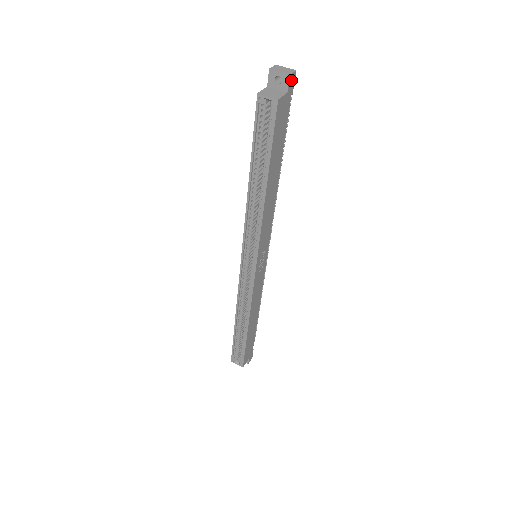
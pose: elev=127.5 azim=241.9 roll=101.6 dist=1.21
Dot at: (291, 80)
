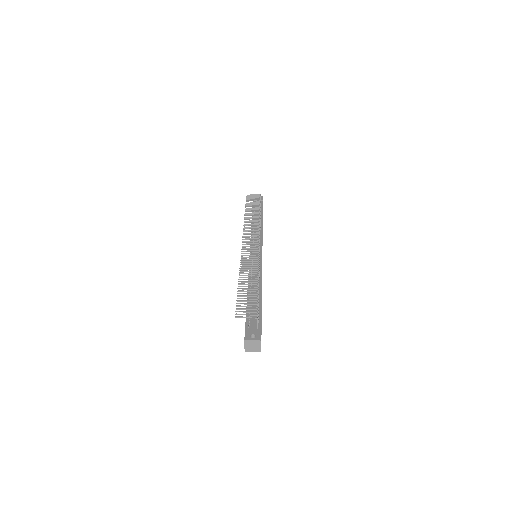
Dot at: occluded
